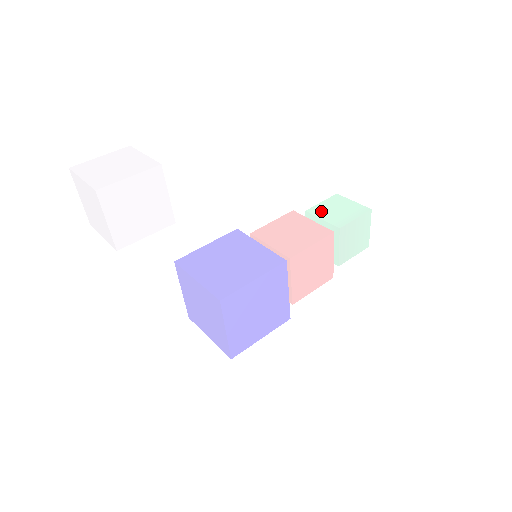
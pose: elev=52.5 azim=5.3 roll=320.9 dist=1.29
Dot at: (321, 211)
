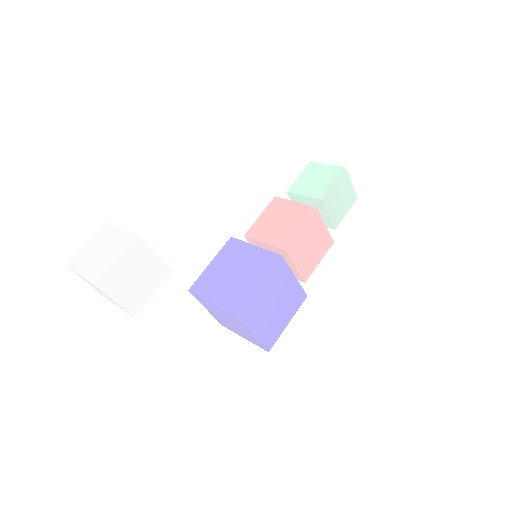
Dot at: (300, 187)
